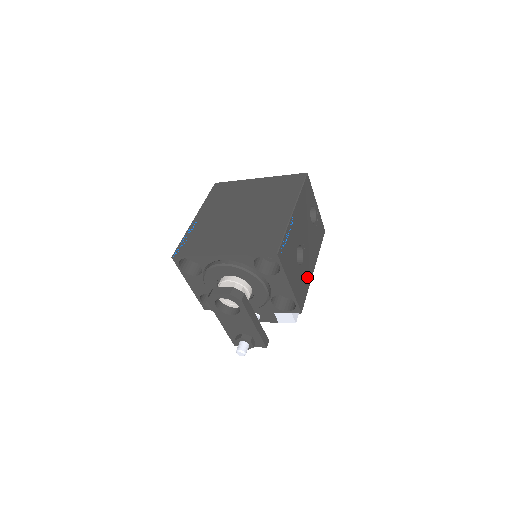
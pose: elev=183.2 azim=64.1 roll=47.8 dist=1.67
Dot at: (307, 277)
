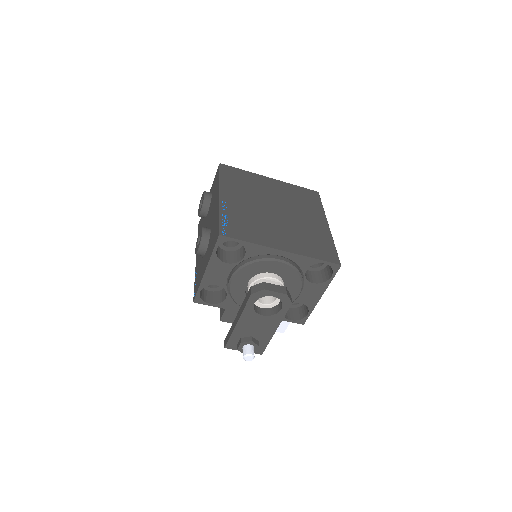
Dot at: occluded
